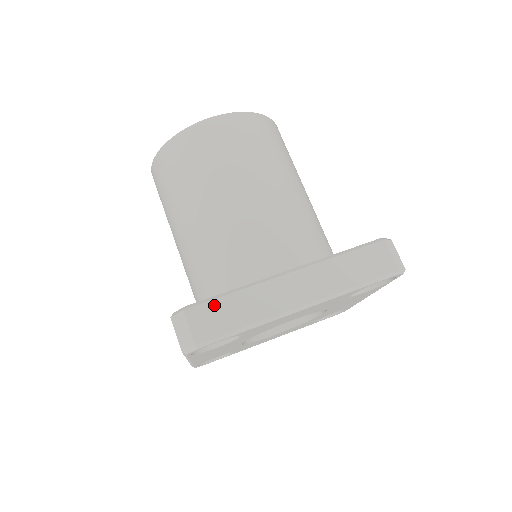
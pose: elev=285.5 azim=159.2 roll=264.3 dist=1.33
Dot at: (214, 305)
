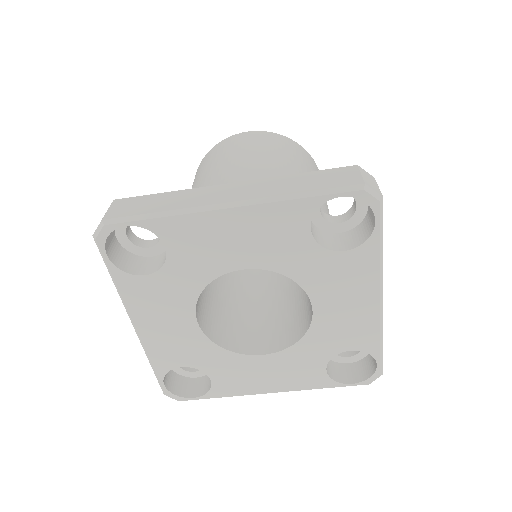
Dot at: (143, 198)
